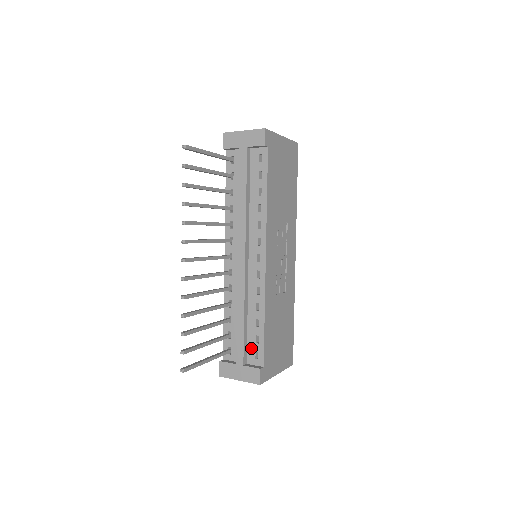
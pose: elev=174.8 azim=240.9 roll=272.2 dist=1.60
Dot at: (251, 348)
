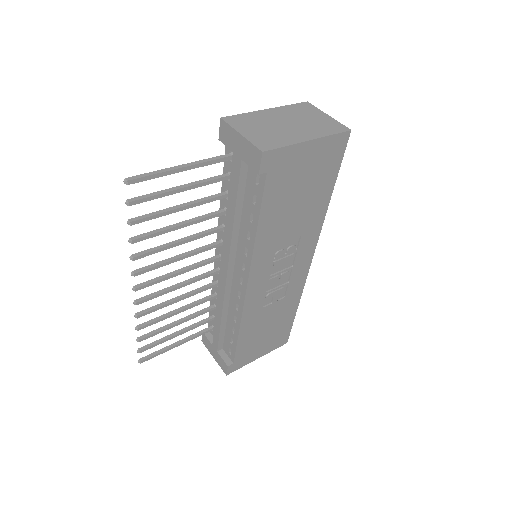
Dot at: (227, 342)
